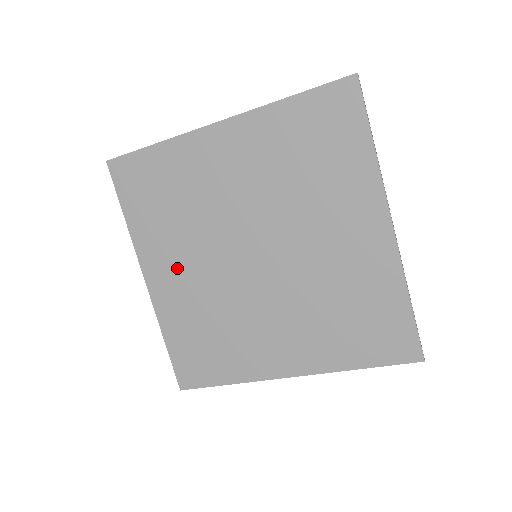
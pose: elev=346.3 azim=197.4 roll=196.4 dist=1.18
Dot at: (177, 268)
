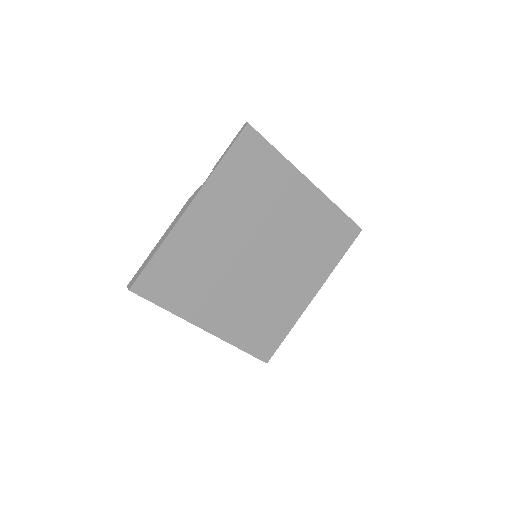
Dot at: (215, 221)
